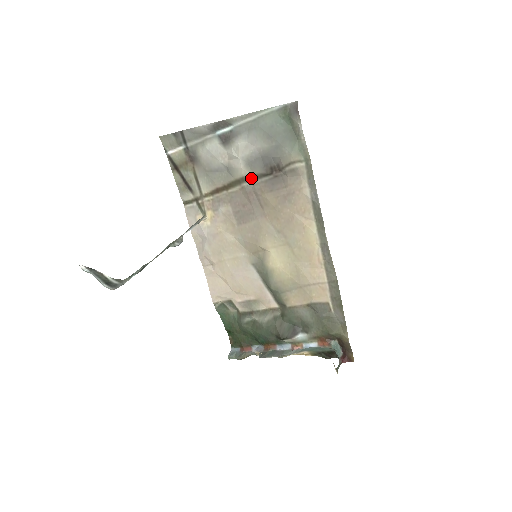
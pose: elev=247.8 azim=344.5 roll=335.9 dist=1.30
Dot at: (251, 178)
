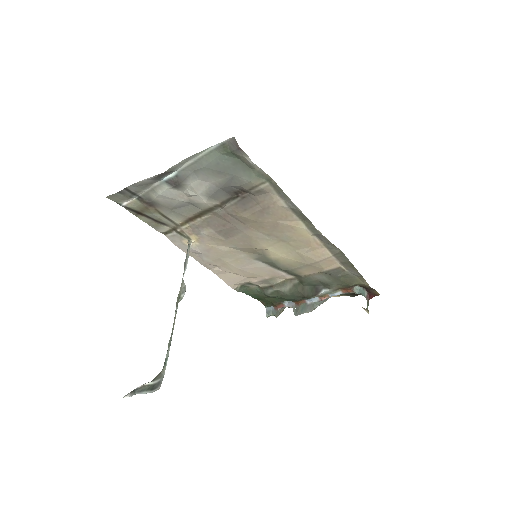
Dot at: (219, 205)
